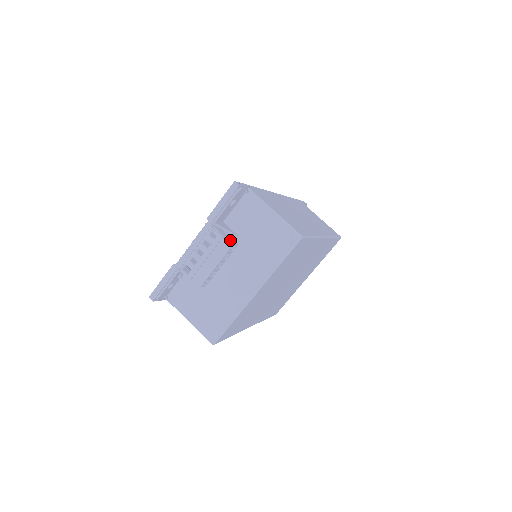
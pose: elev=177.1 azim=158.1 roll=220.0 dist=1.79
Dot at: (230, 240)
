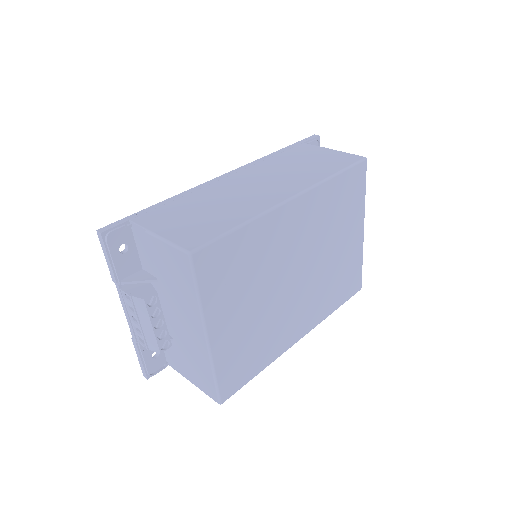
Dot at: (144, 293)
